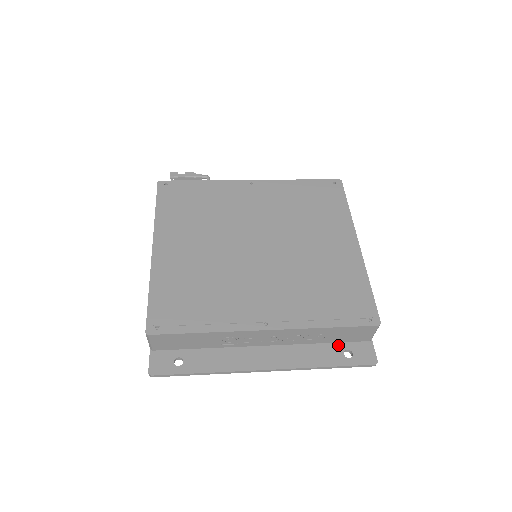
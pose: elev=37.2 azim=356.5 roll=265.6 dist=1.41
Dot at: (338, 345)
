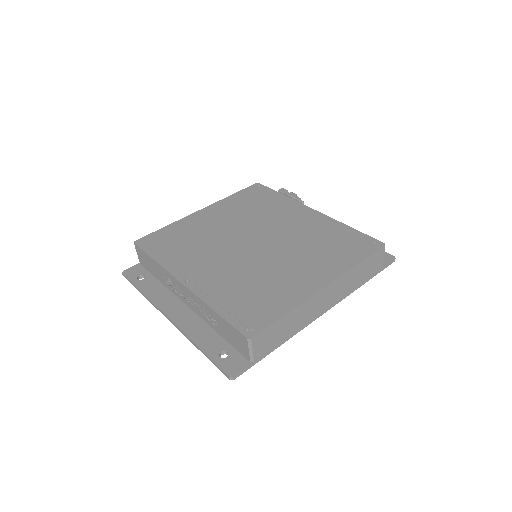
Dot at: (226, 344)
